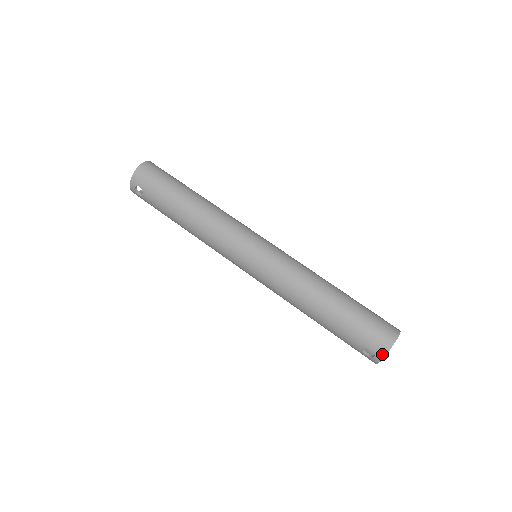
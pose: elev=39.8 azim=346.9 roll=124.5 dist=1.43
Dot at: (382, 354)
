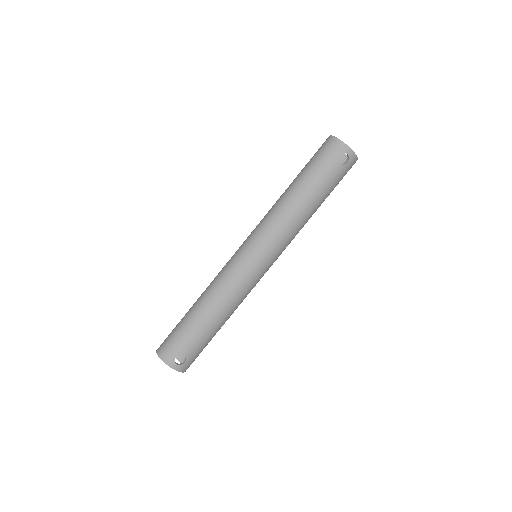
Dot at: (344, 147)
